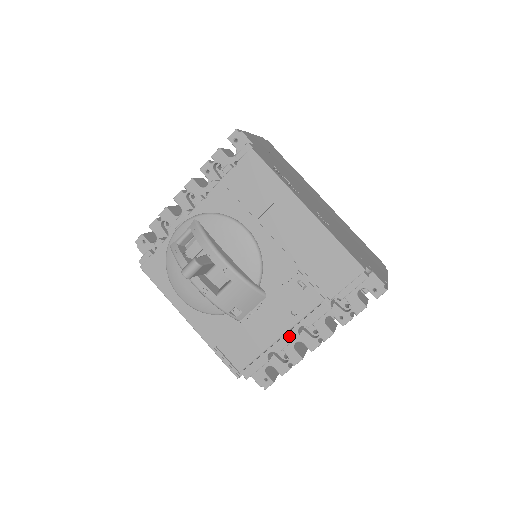
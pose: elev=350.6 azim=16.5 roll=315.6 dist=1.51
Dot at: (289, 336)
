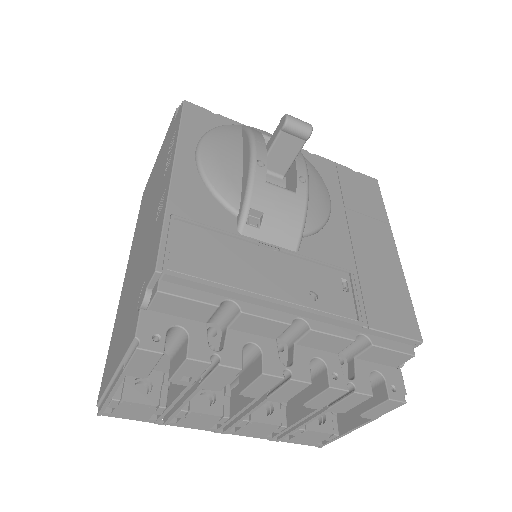
Dot at: (278, 312)
